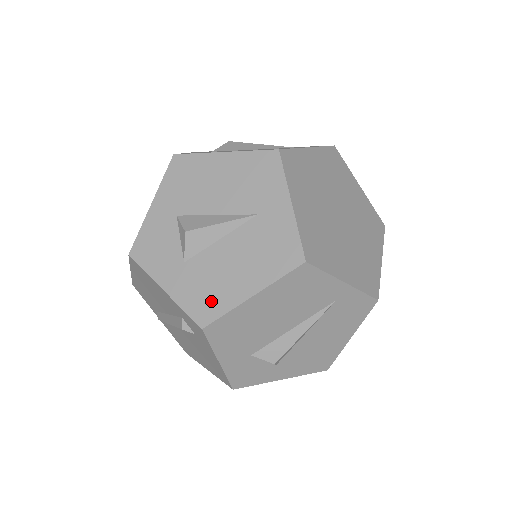
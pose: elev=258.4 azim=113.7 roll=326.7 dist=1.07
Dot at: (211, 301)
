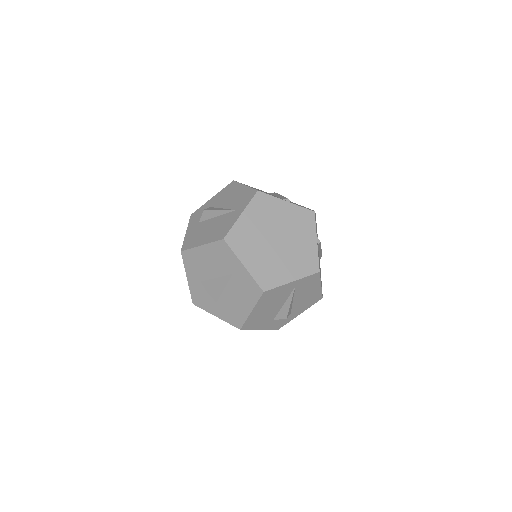
Dot at: (237, 317)
